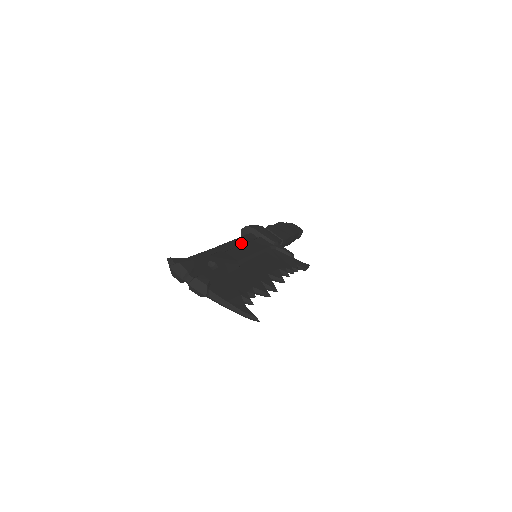
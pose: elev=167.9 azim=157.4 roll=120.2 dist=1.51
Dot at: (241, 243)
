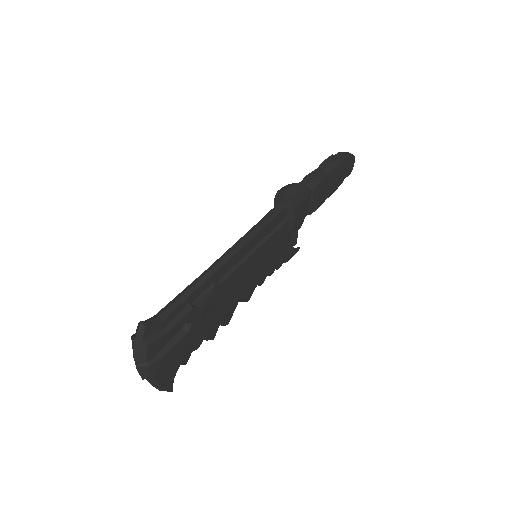
Dot at: (257, 243)
